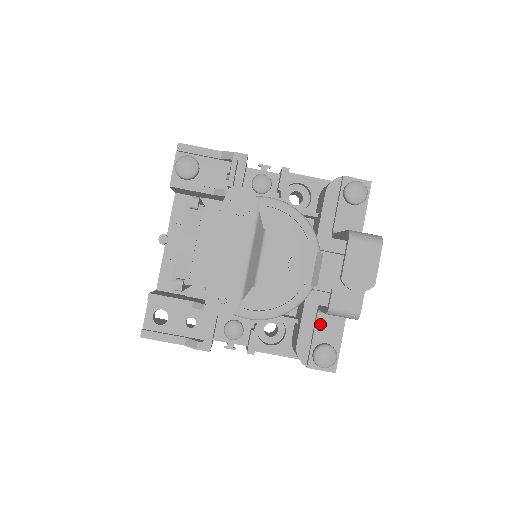
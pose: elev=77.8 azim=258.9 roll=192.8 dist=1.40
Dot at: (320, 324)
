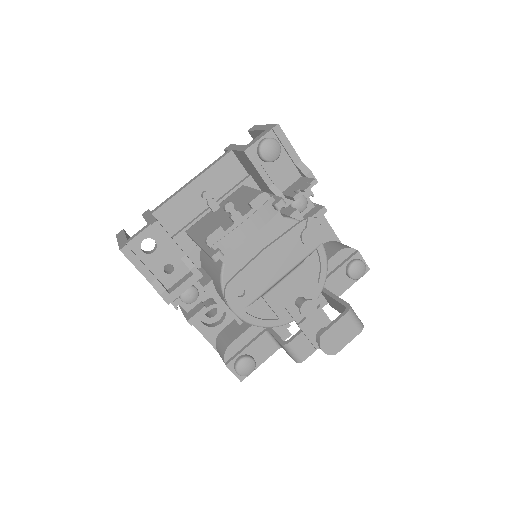
Dot at: (260, 341)
